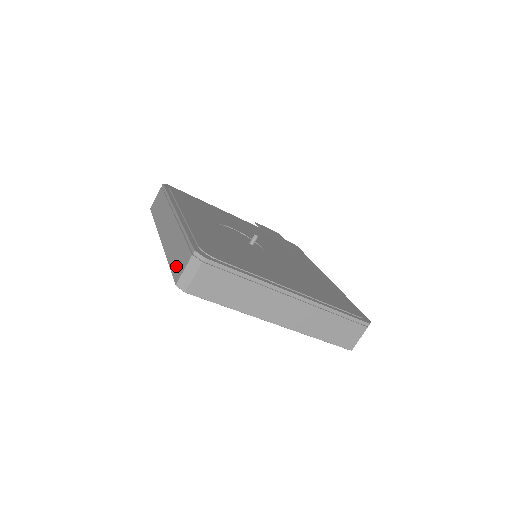
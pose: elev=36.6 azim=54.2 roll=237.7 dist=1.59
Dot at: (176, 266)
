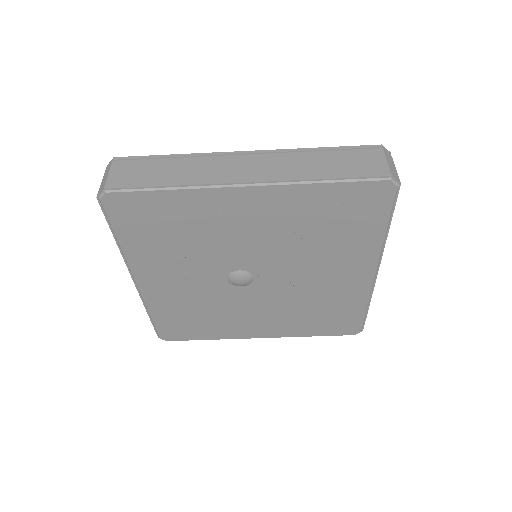
Dot at: occluded
